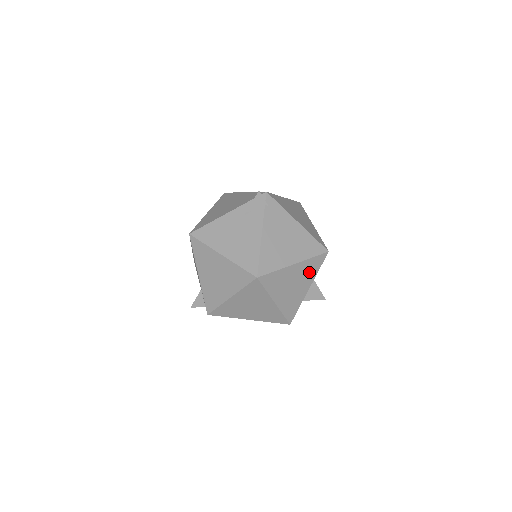
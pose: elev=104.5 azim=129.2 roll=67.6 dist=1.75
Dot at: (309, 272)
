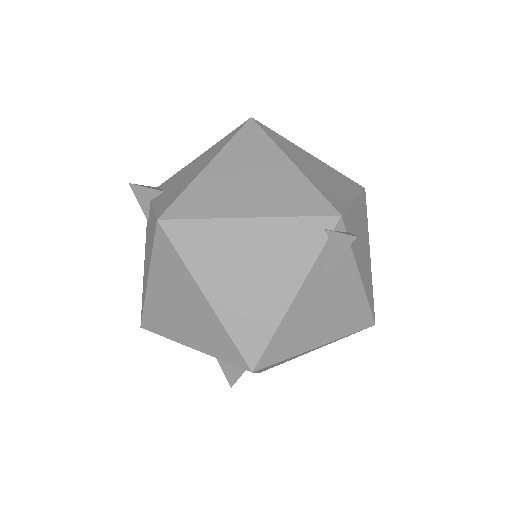
Dot at: occluded
